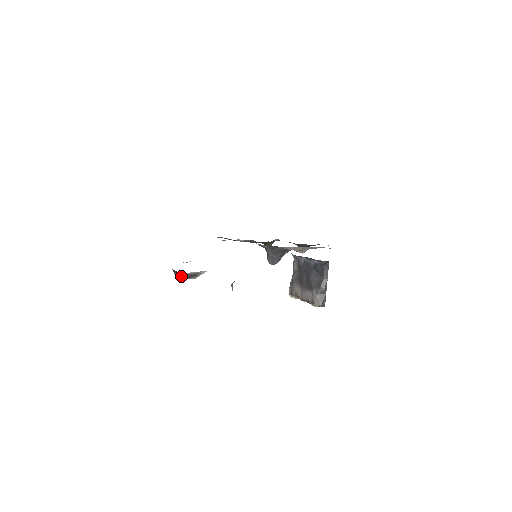
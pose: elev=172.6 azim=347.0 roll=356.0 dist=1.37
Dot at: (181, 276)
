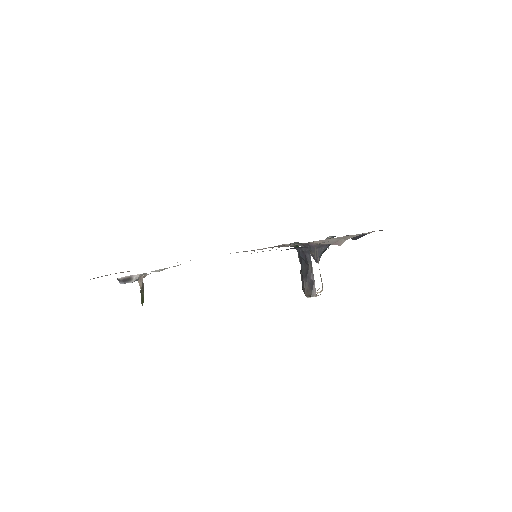
Dot at: (119, 281)
